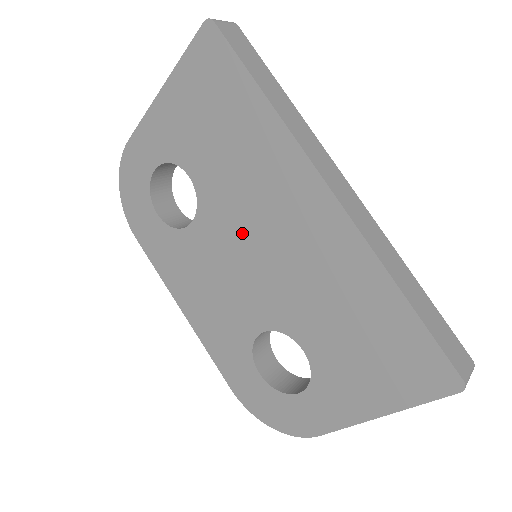
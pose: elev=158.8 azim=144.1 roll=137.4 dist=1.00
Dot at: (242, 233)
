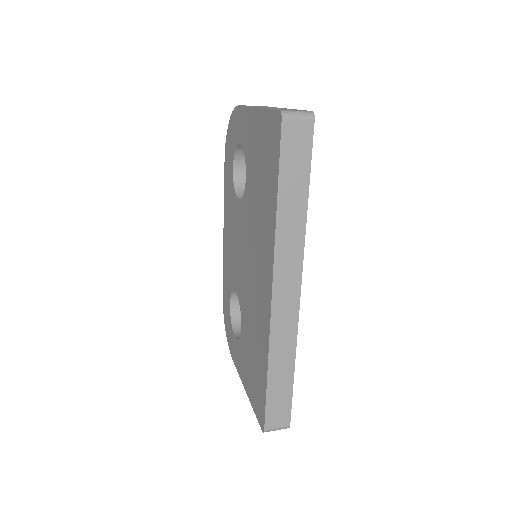
Dot at: (247, 243)
